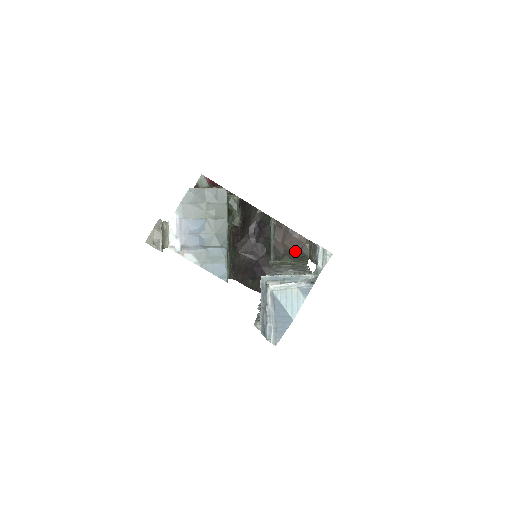
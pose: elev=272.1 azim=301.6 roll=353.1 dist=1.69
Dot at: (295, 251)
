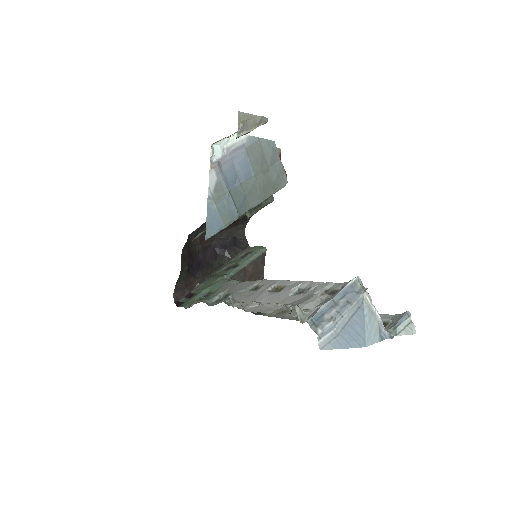
Dot at: occluded
